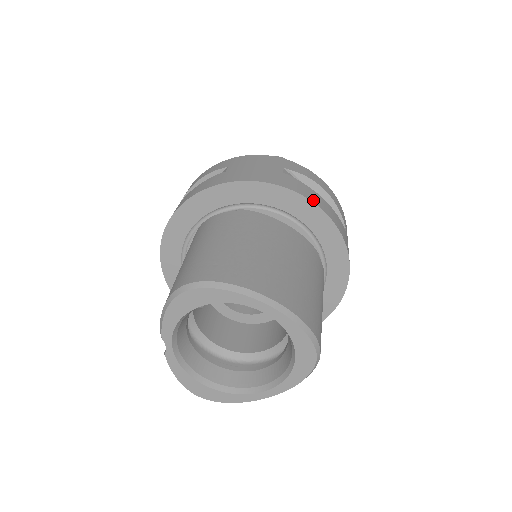
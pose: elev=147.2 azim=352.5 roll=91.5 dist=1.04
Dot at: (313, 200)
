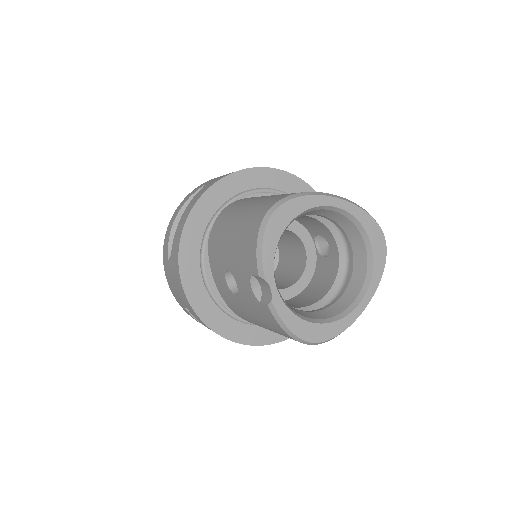
Dot at: (288, 173)
